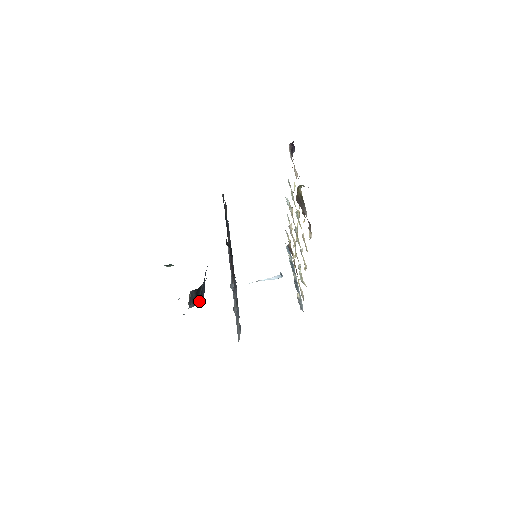
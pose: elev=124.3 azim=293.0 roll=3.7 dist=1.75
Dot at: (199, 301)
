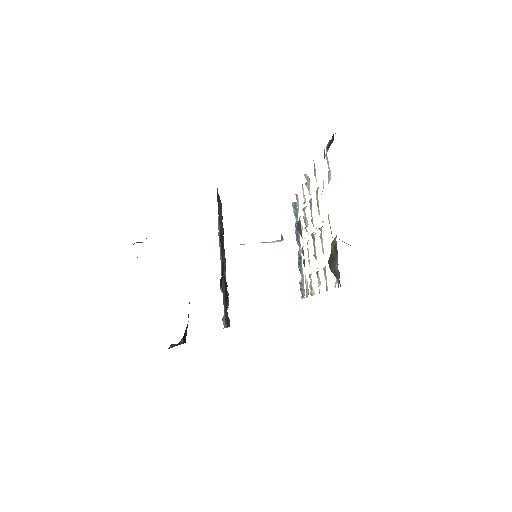
Dot at: (181, 342)
